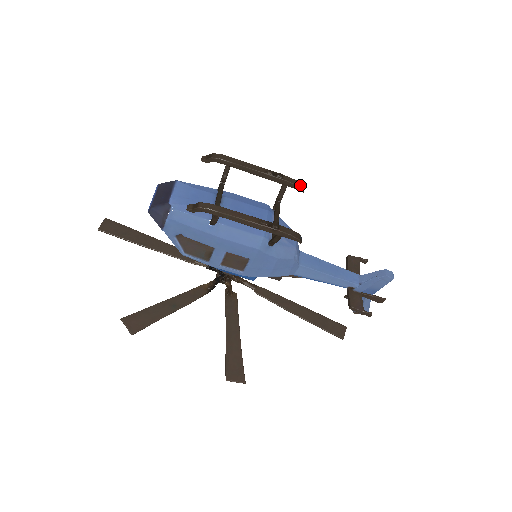
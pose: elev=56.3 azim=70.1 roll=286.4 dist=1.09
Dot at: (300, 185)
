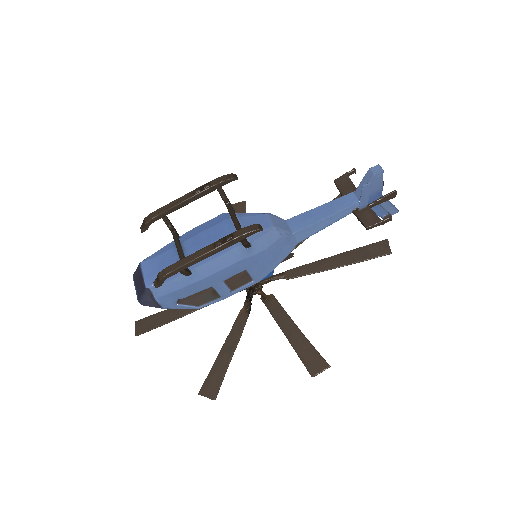
Dot at: (230, 176)
